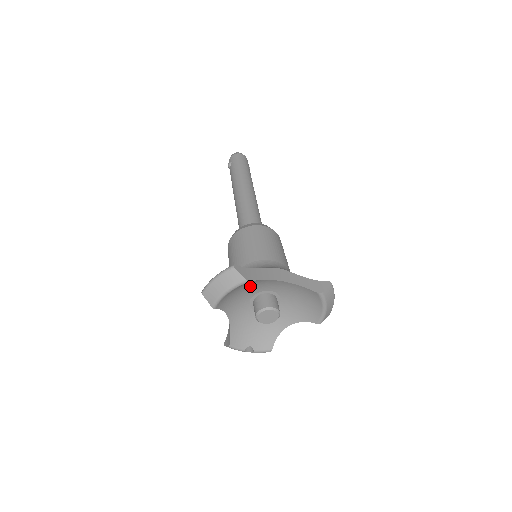
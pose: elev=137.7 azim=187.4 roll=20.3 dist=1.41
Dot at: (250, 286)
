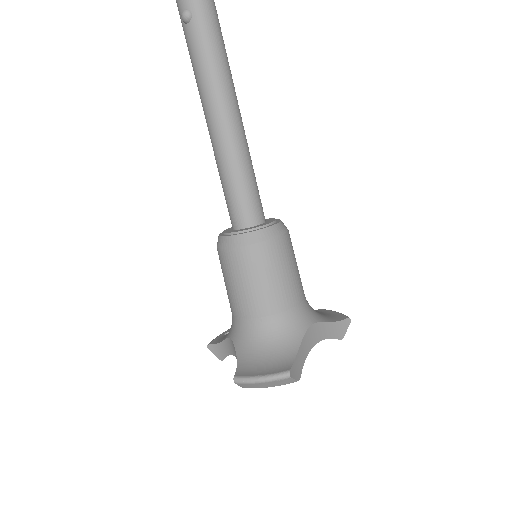
Dot at: occluded
